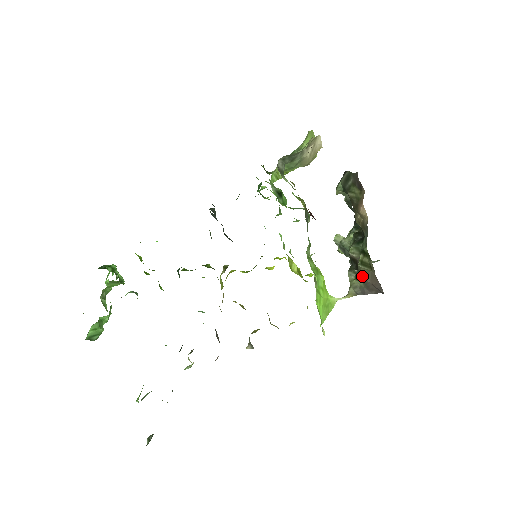
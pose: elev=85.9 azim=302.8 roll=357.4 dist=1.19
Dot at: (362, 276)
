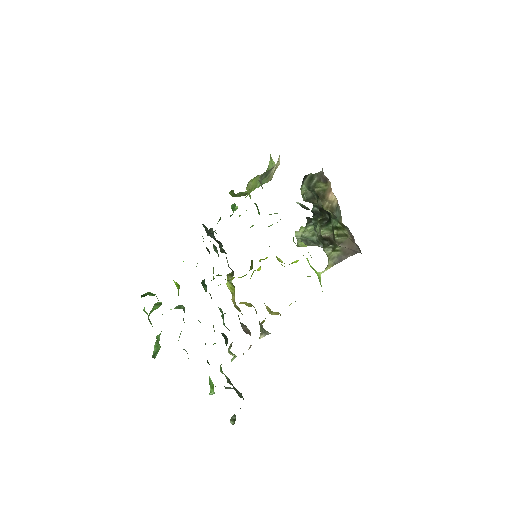
Dot at: (341, 245)
